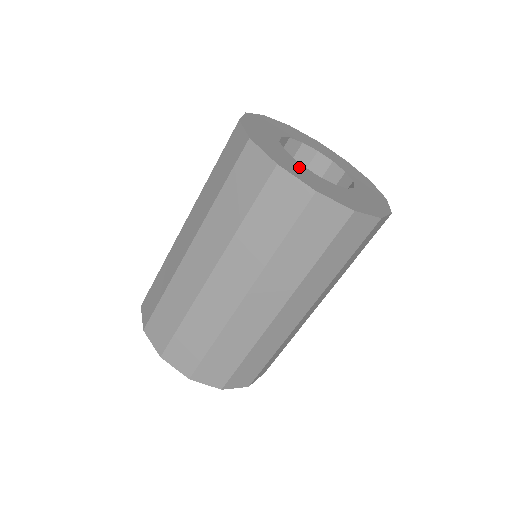
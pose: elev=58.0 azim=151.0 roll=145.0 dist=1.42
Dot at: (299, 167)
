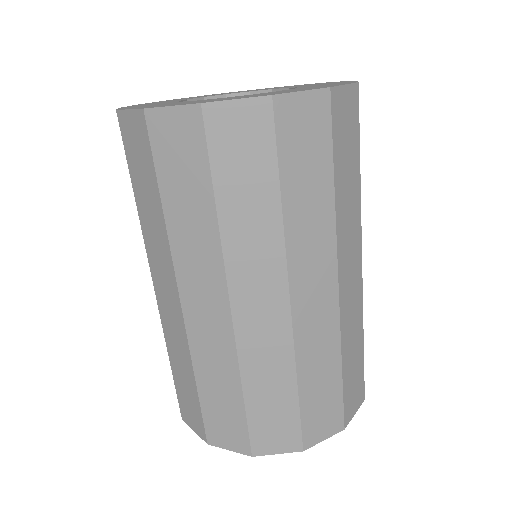
Dot at: (161, 103)
